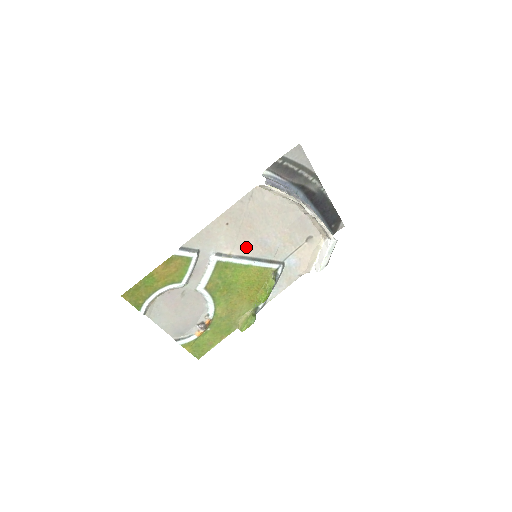
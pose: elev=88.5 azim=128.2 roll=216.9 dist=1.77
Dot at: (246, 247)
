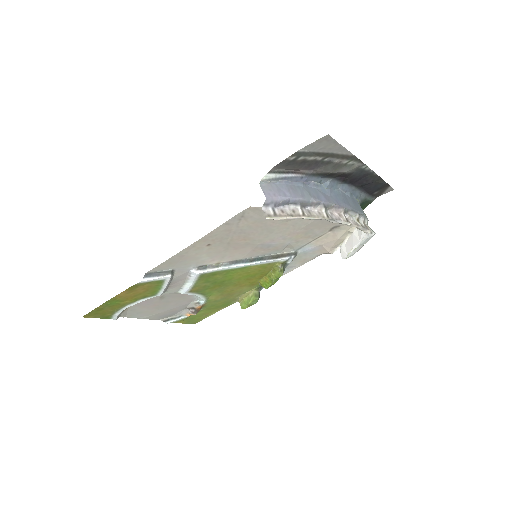
Dot at: (241, 253)
